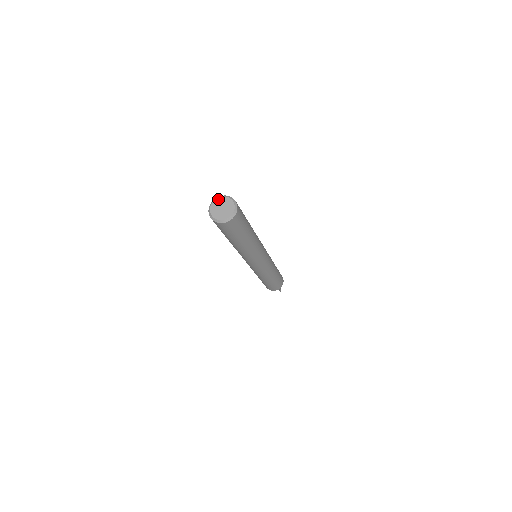
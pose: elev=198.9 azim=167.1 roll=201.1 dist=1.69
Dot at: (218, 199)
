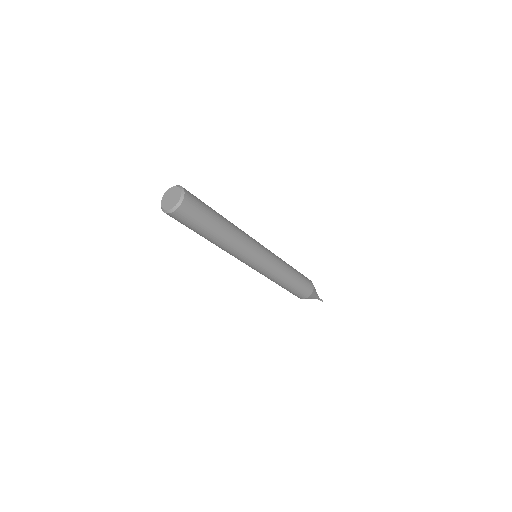
Dot at: (163, 198)
